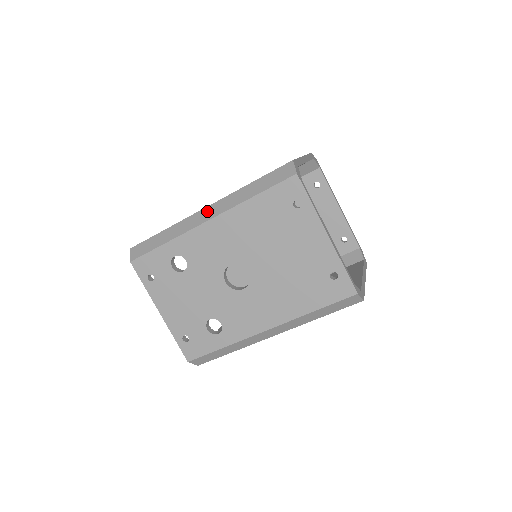
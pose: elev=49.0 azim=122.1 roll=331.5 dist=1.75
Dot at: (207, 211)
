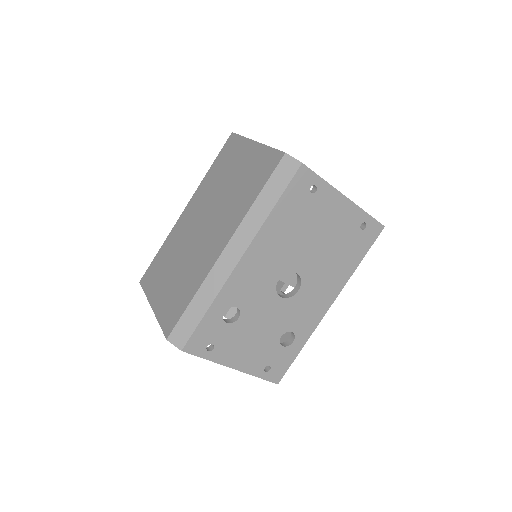
Dot at: (231, 250)
